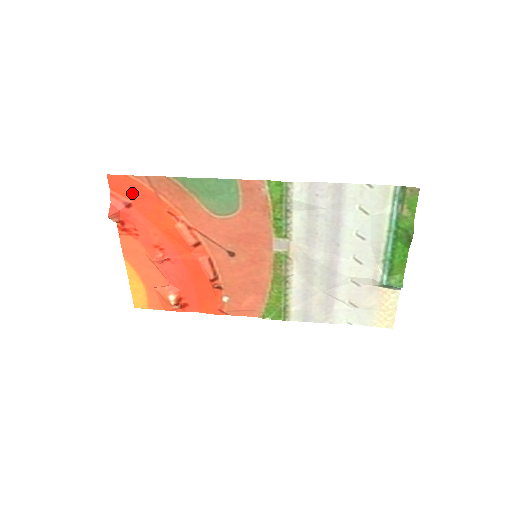
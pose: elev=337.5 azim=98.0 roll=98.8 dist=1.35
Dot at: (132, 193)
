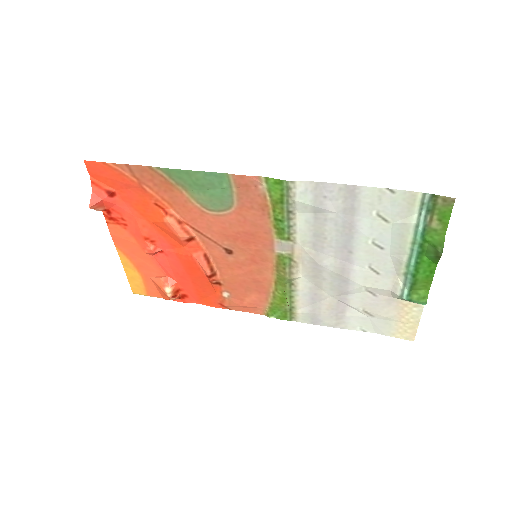
Dot at: (114, 181)
